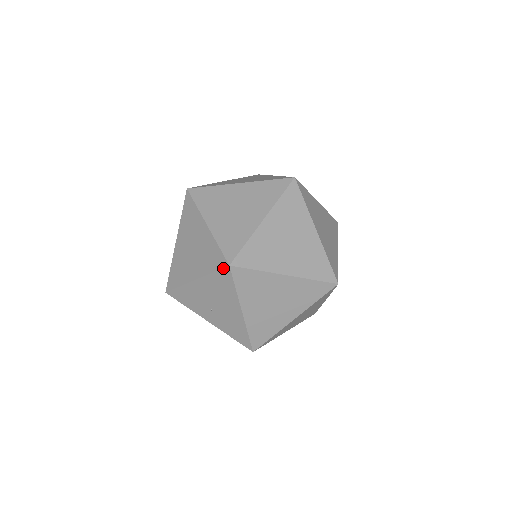
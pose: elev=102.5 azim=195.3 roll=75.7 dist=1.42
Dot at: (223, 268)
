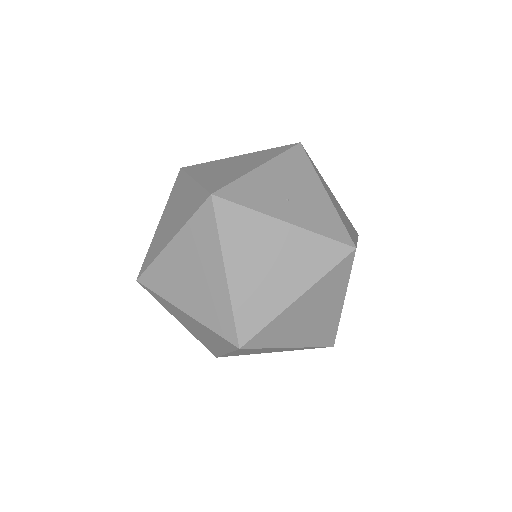
Dot at: (294, 146)
